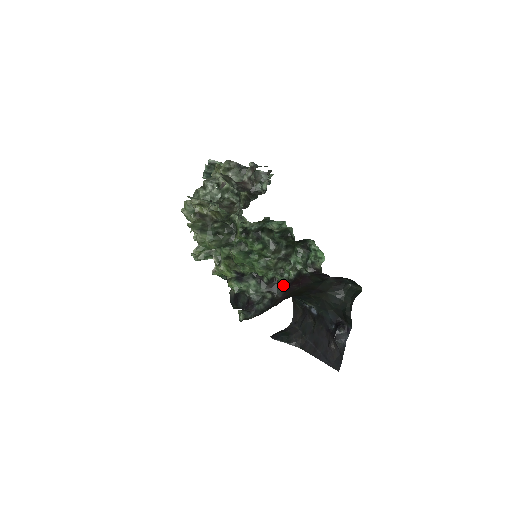
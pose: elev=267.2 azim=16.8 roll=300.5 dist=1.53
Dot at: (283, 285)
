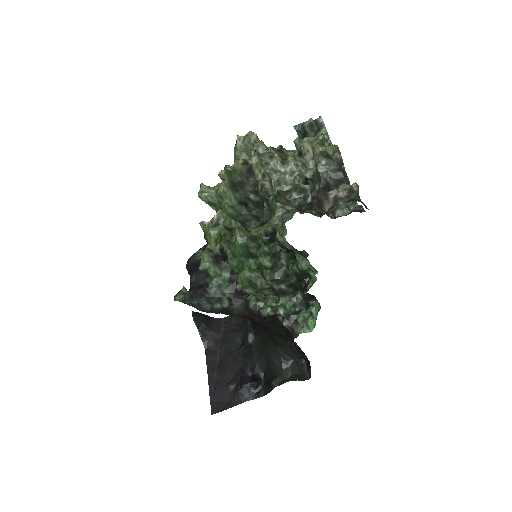
Dot at: (249, 309)
